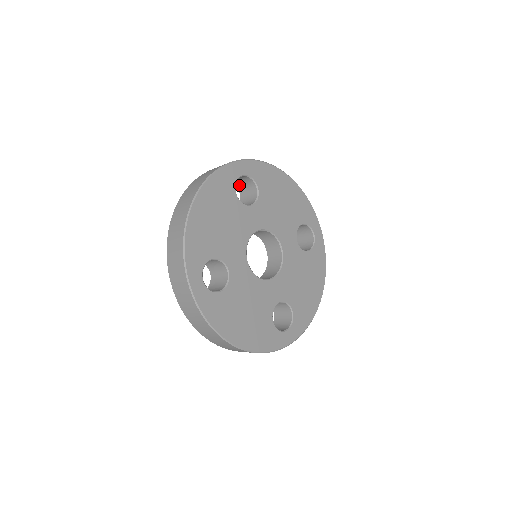
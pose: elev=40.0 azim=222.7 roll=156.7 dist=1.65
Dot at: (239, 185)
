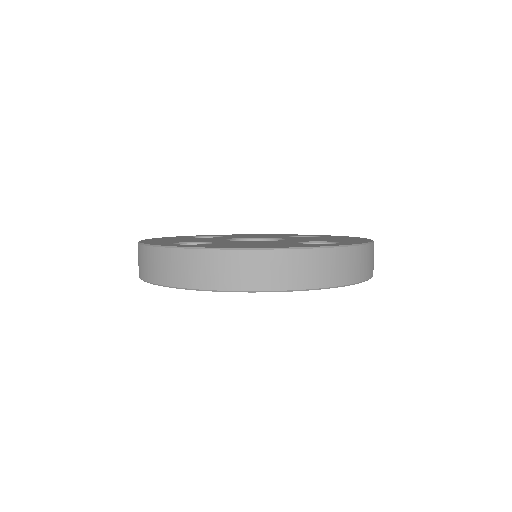
Dot at: occluded
